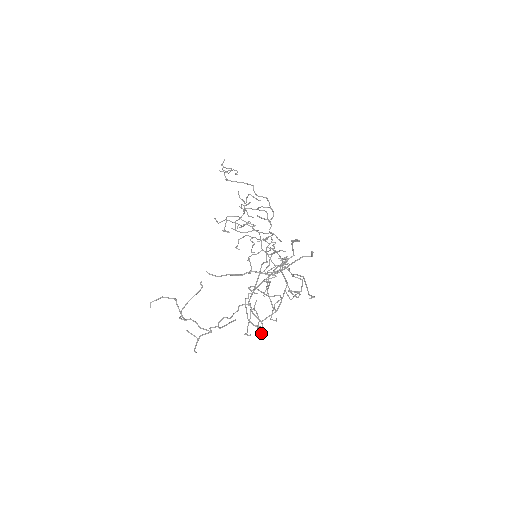
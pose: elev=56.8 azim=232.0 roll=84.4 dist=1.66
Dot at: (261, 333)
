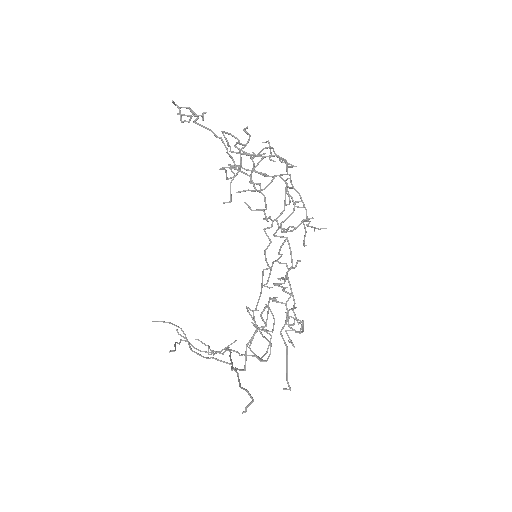
Dot at: (266, 353)
